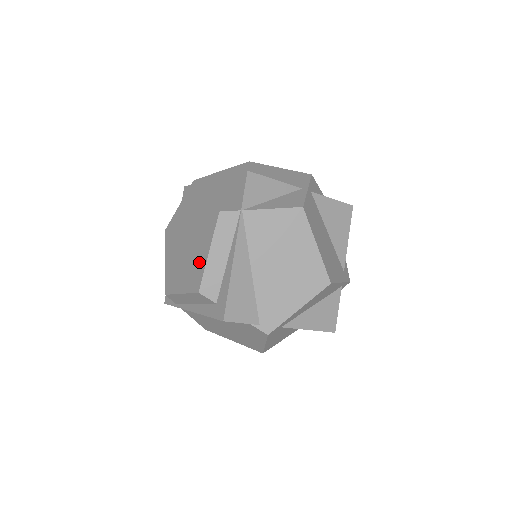
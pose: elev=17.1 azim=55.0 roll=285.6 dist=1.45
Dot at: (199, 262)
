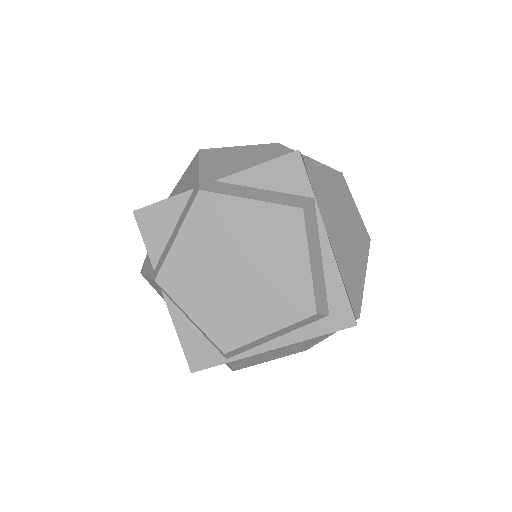
Dot at: (293, 281)
